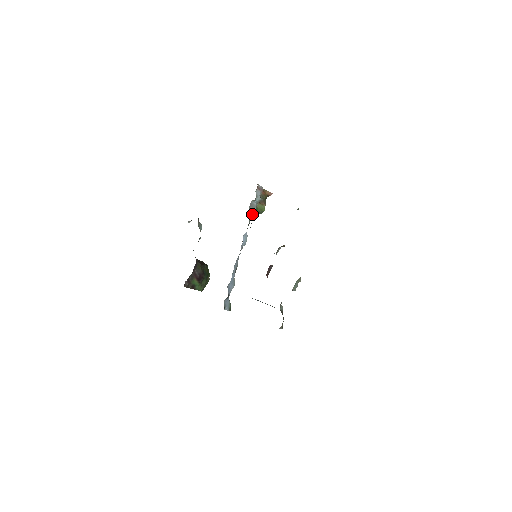
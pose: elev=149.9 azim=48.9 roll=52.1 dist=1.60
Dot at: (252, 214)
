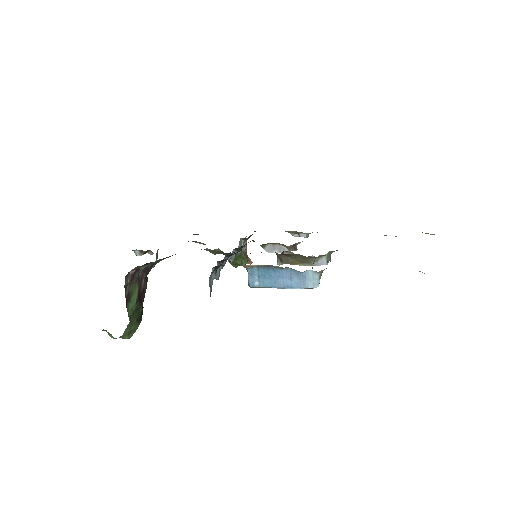
Dot at: occluded
